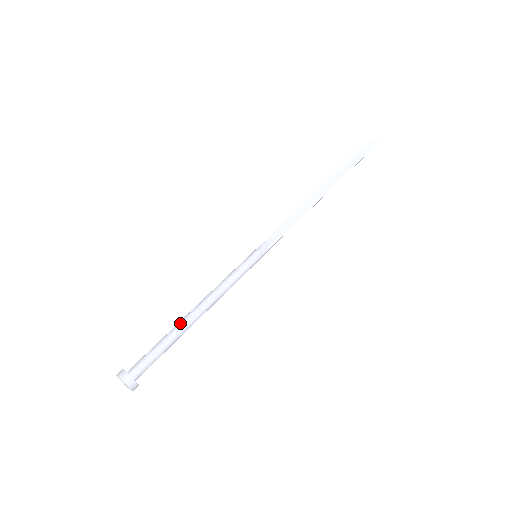
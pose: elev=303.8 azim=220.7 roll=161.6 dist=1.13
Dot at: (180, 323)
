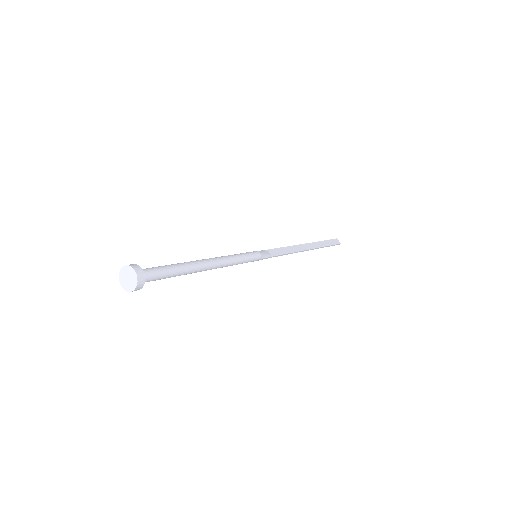
Dot at: (192, 261)
